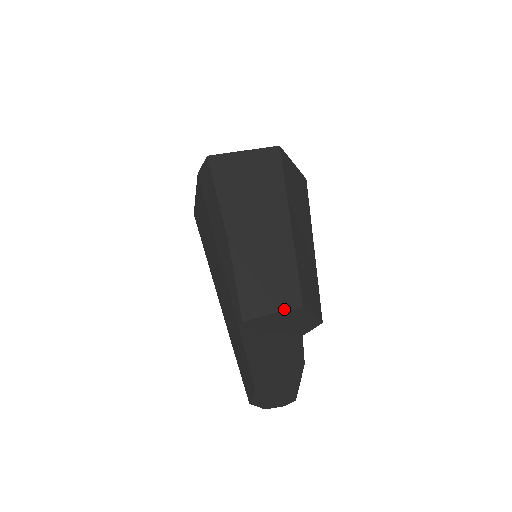
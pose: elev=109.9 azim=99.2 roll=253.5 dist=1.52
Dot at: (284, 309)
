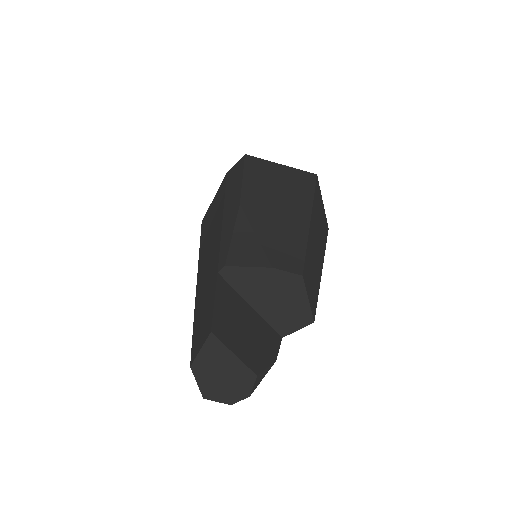
Dot at: (280, 268)
